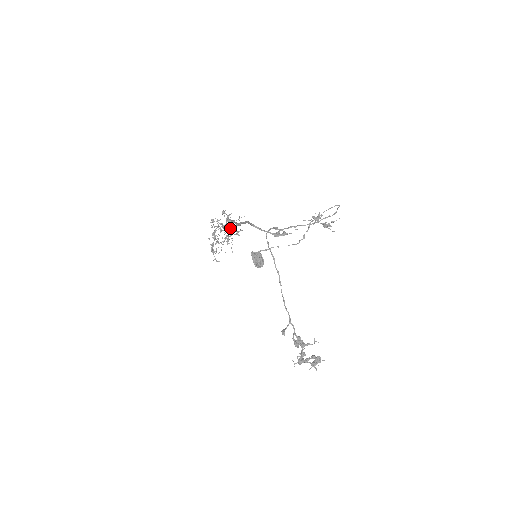
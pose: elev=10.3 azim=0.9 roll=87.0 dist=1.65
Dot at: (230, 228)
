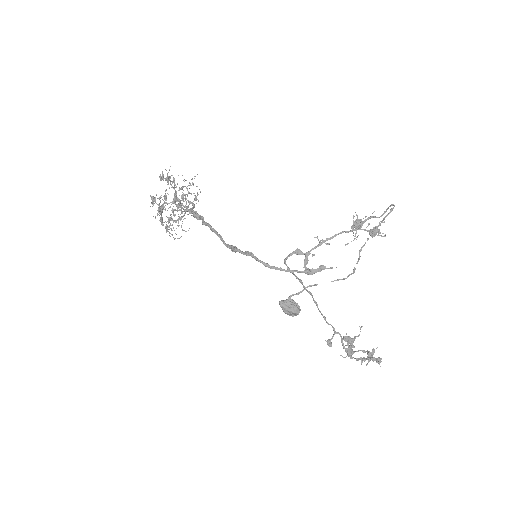
Dot at: occluded
